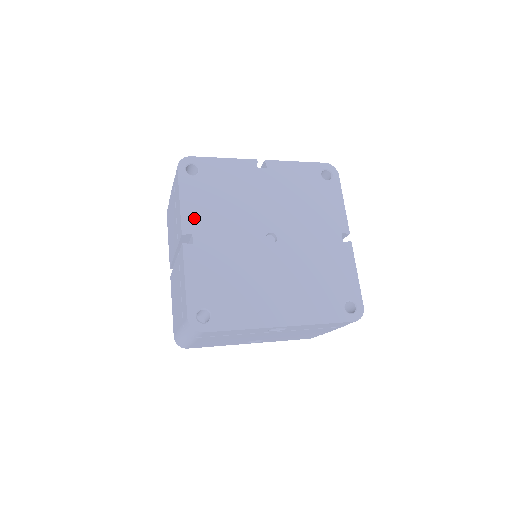
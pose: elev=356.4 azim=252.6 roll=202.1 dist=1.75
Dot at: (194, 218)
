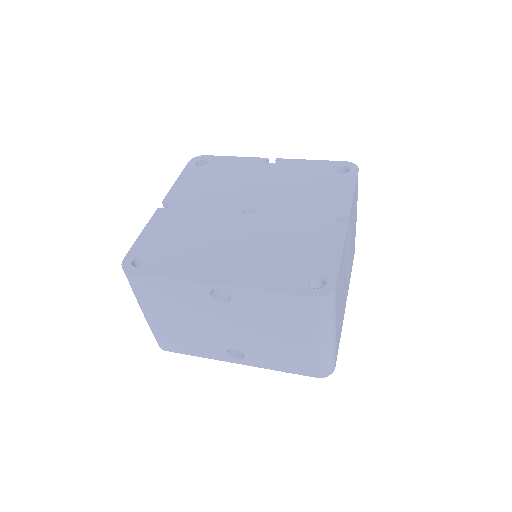
Dot at: (180, 192)
